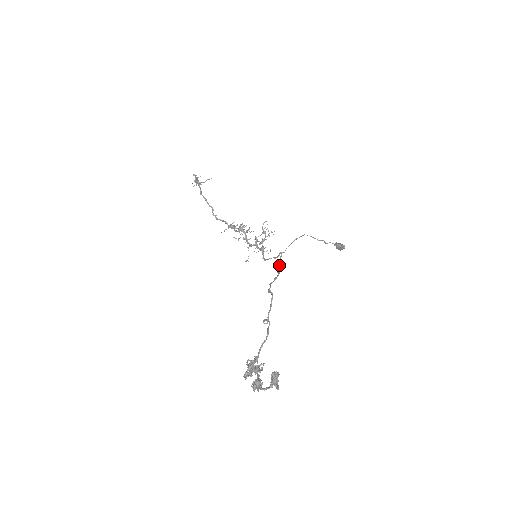
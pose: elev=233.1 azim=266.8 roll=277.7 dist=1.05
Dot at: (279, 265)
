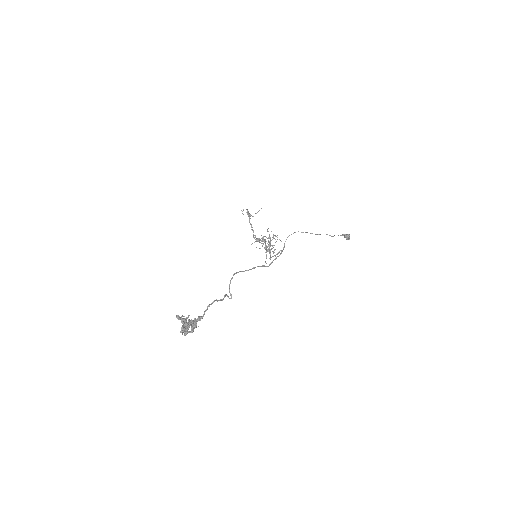
Dot at: occluded
